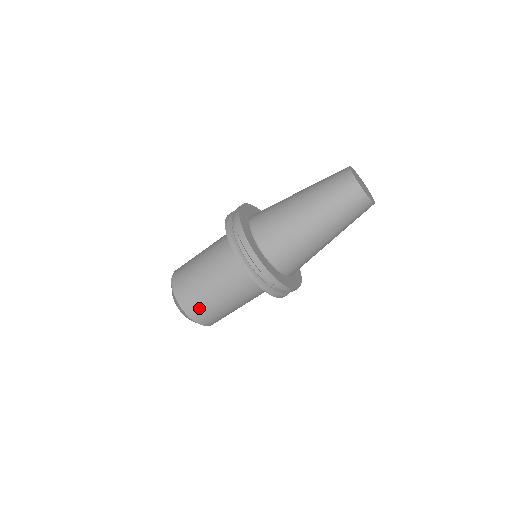
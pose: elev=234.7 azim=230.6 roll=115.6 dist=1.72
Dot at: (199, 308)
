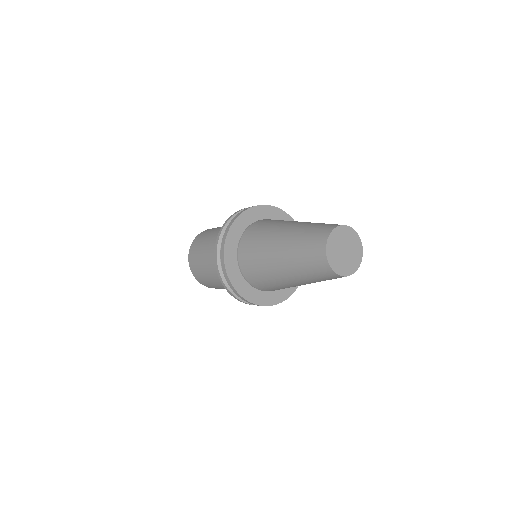
Dot at: occluded
